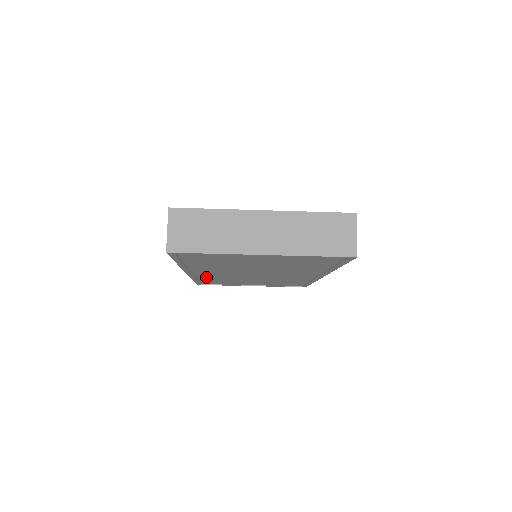
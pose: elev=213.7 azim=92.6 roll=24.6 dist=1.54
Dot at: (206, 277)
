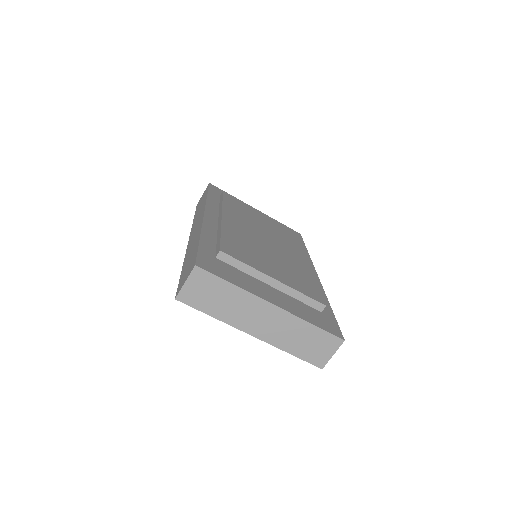
Dot at: occluded
